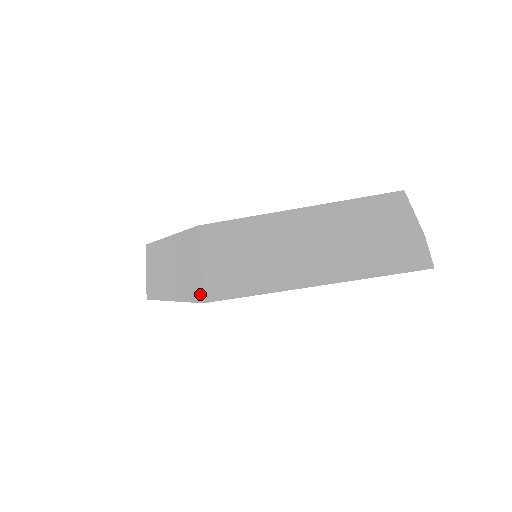
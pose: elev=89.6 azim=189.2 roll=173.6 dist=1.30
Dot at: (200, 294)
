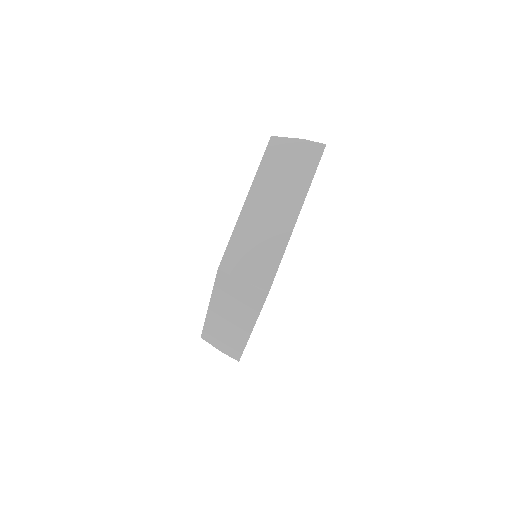
Dot at: (261, 293)
